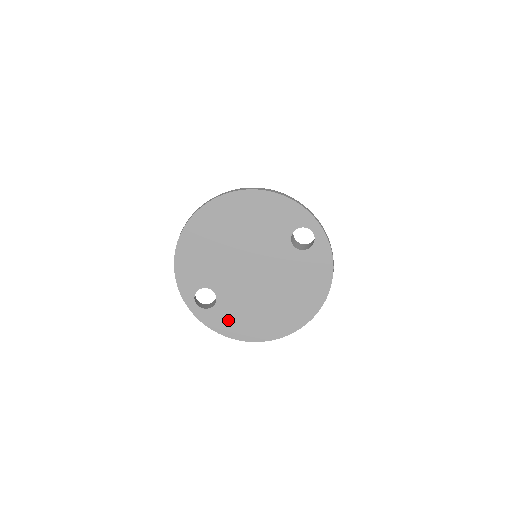
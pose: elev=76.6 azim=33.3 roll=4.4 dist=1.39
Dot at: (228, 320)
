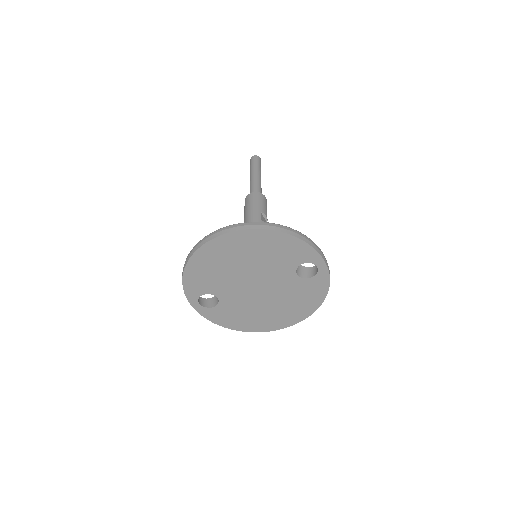
Dot at: (226, 317)
